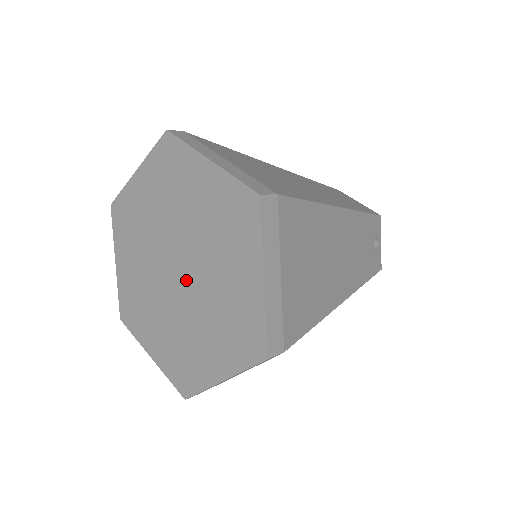
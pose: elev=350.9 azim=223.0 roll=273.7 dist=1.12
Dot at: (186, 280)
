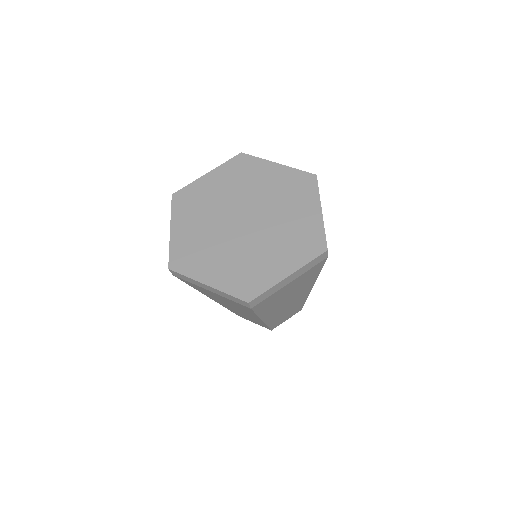
Dot at: (255, 224)
